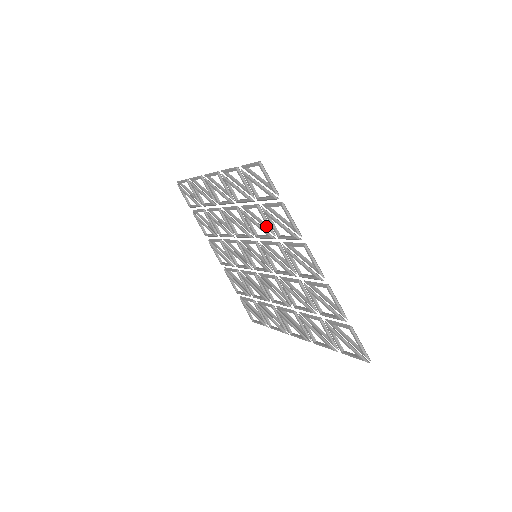
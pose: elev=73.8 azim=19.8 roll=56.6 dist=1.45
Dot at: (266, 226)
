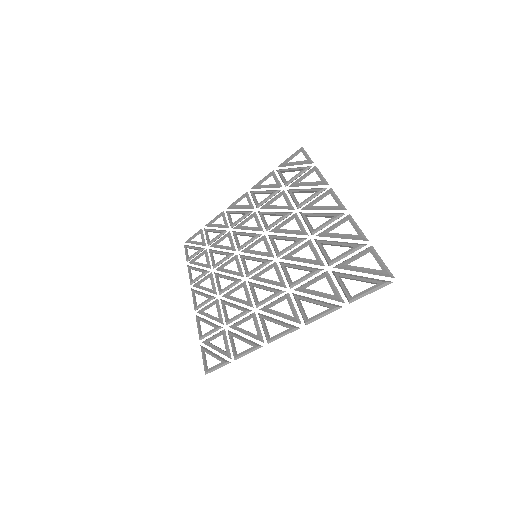
Dot at: occluded
